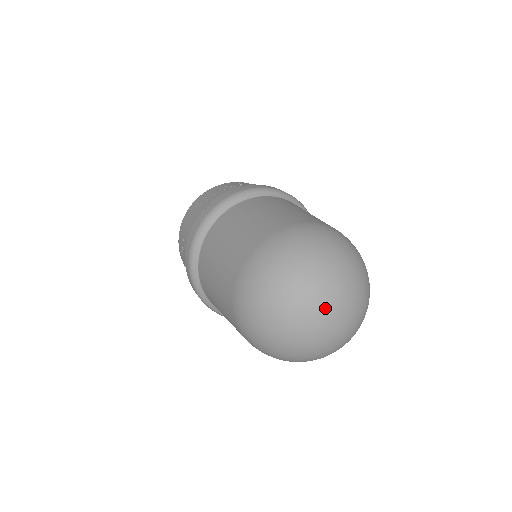
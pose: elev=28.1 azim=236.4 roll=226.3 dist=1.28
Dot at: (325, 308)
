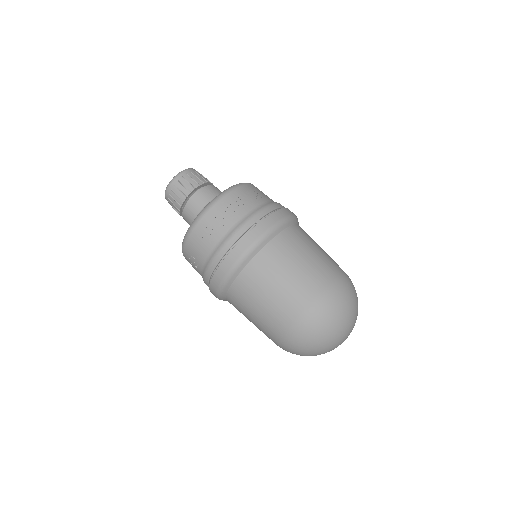
Dot at: (342, 342)
